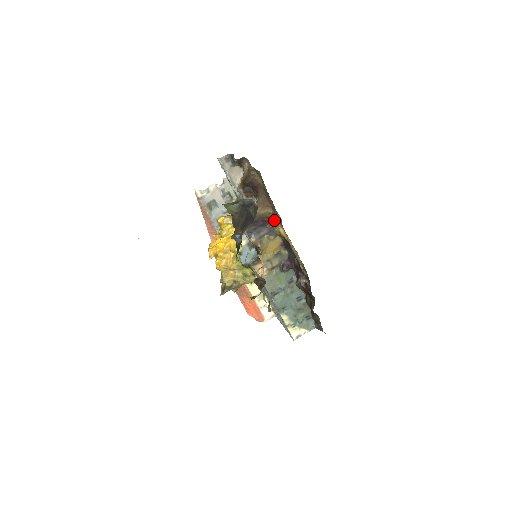
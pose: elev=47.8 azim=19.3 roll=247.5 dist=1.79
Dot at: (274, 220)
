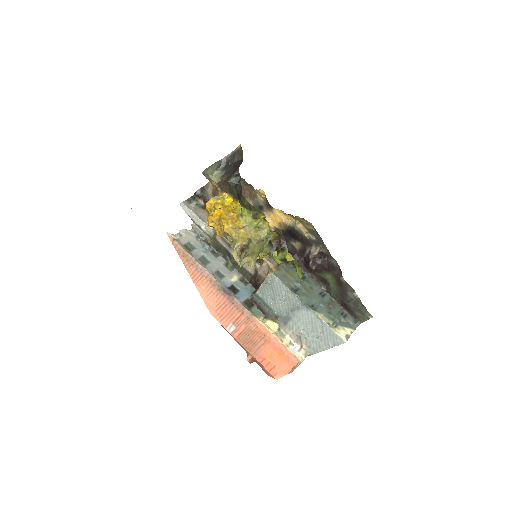
Dot at: occluded
